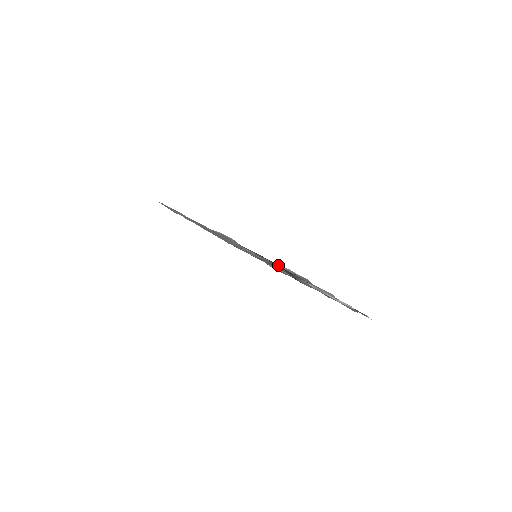
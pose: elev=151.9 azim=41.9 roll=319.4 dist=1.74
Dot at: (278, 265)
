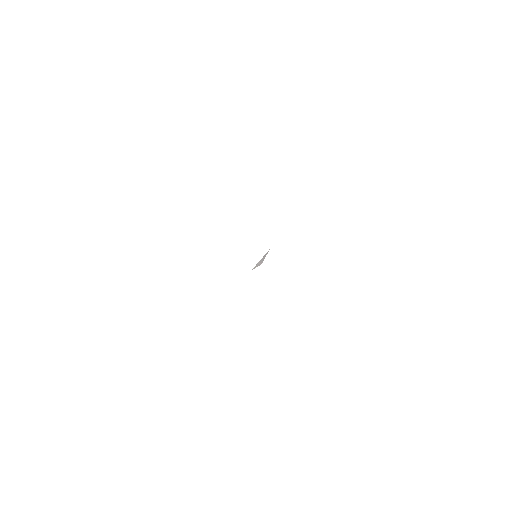
Dot at: occluded
